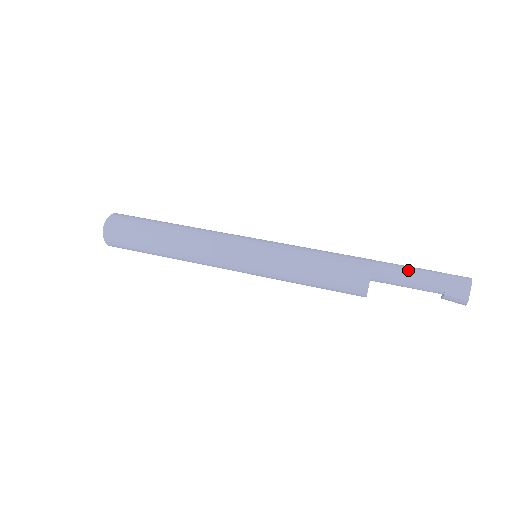
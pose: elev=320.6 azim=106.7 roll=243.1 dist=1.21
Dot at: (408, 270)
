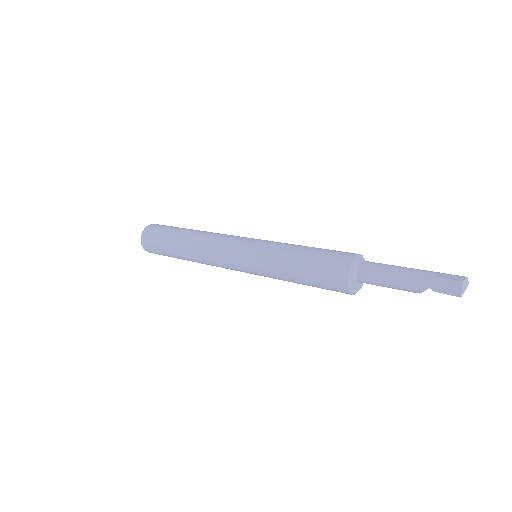
Dot at: occluded
